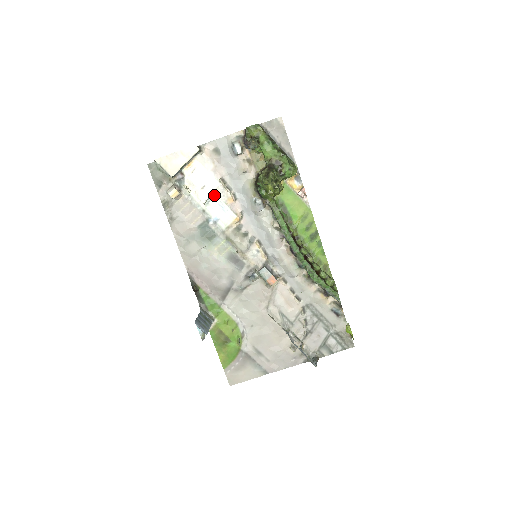
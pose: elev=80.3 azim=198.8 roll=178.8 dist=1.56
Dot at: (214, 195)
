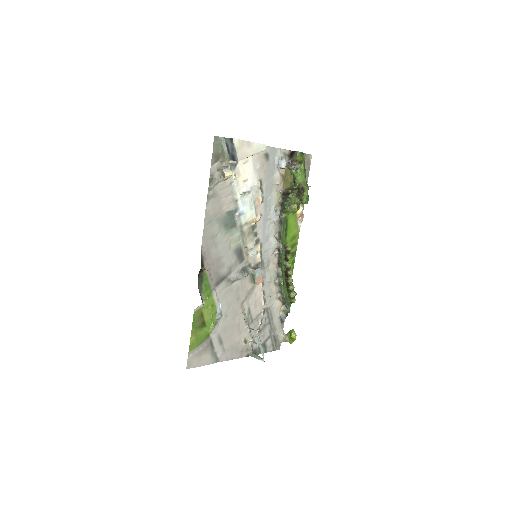
Dot at: (250, 191)
